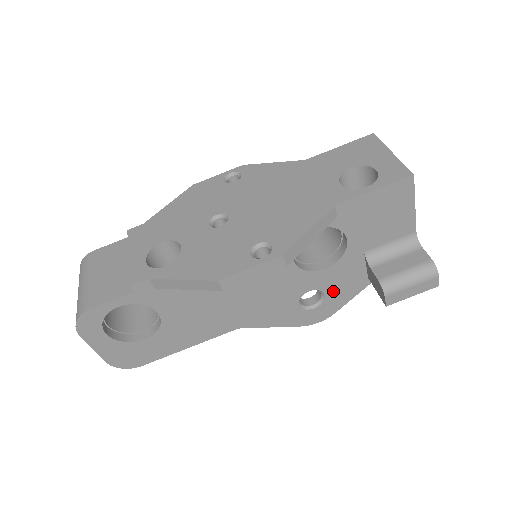
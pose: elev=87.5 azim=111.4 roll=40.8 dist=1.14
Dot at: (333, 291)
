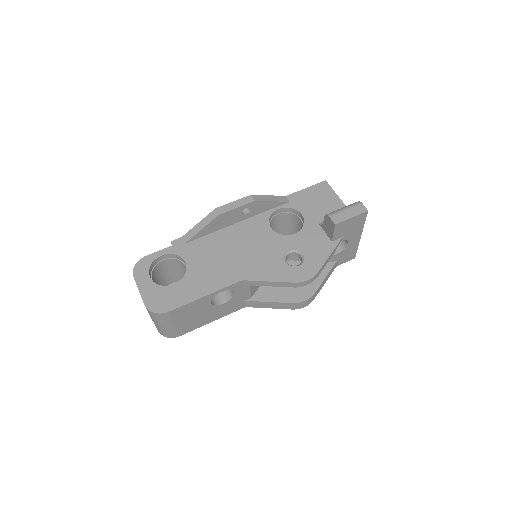
Dot at: (308, 252)
